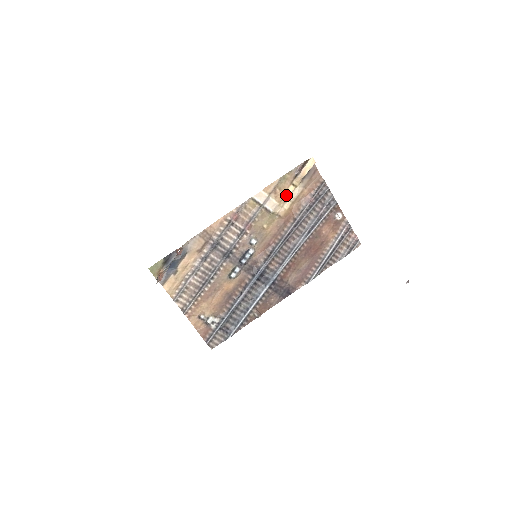
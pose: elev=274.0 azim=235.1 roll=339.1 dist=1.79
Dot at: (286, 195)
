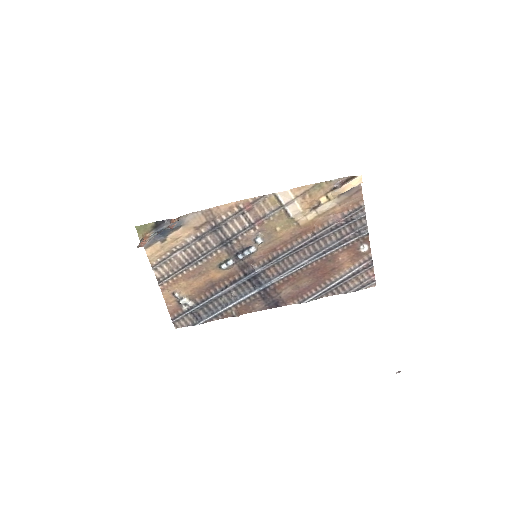
Dot at: (315, 204)
